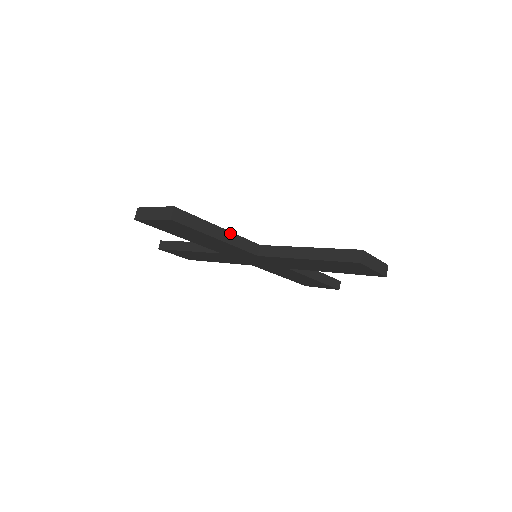
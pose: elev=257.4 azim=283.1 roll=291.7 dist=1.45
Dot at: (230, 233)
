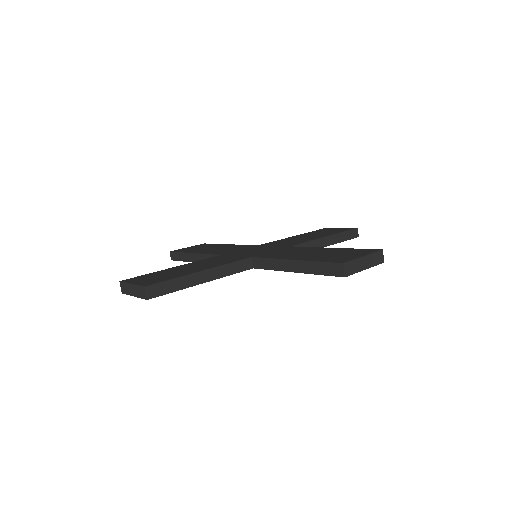
Dot at: (214, 269)
